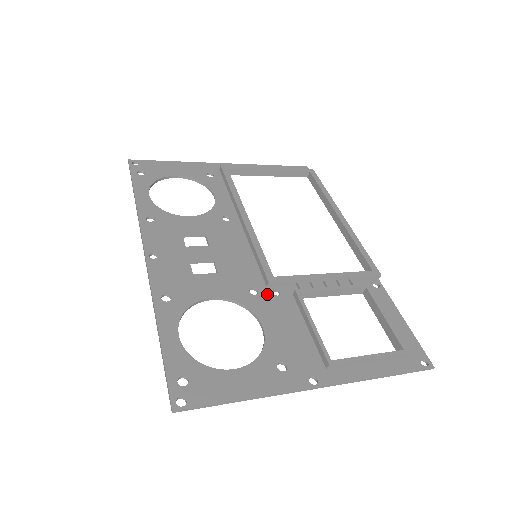
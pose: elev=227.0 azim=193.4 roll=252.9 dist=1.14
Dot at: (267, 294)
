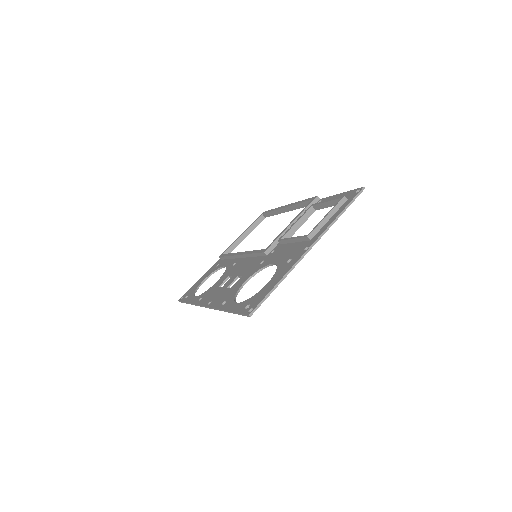
Dot at: (268, 257)
